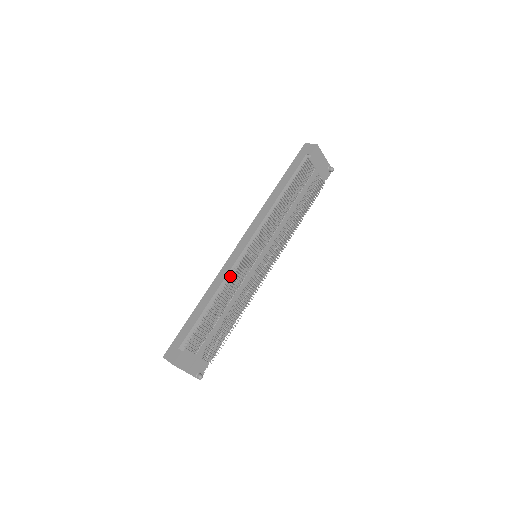
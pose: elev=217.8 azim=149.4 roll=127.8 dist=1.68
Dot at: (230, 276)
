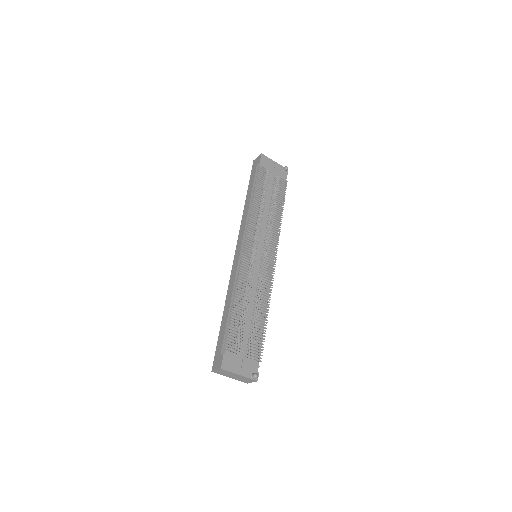
Dot at: (237, 275)
